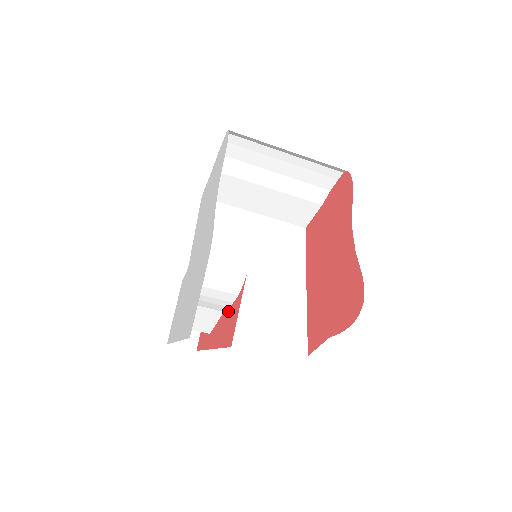
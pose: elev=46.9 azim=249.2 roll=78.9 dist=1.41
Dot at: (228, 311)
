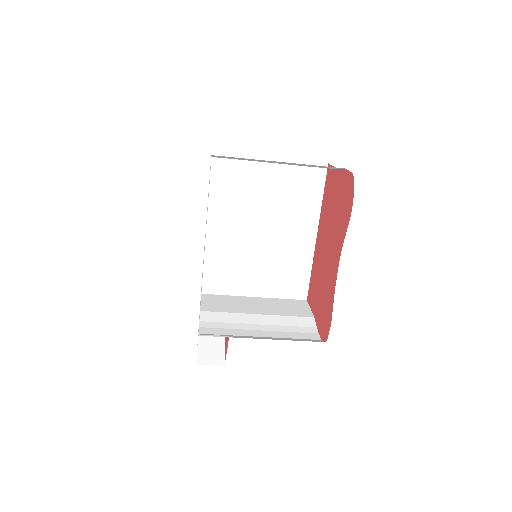
Dot at: (227, 324)
